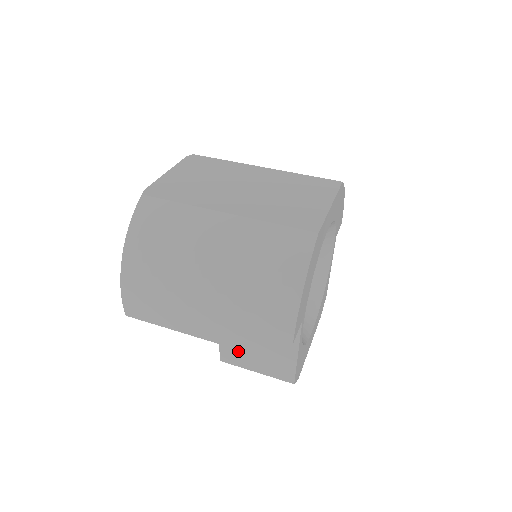
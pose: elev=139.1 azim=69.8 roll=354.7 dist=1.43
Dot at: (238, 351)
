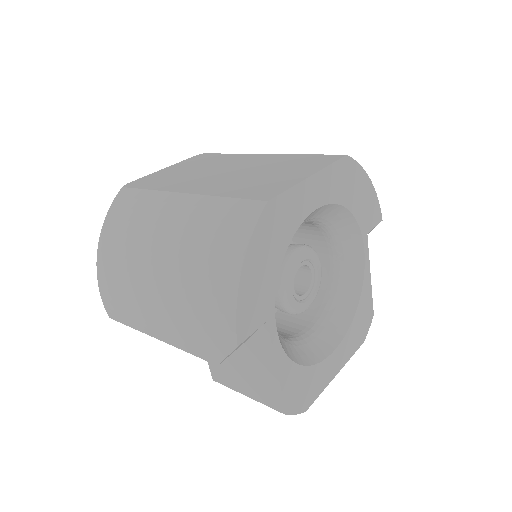
Dot at: (224, 367)
